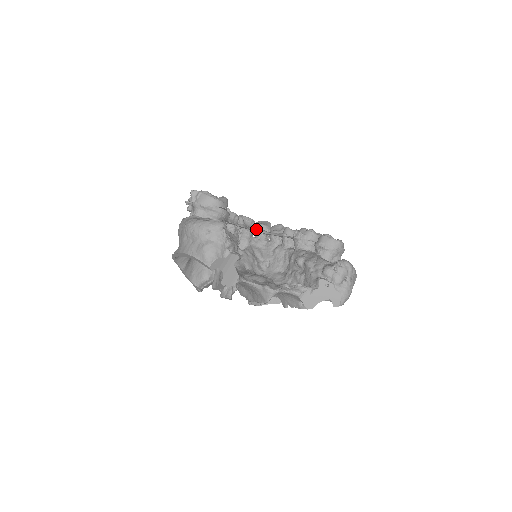
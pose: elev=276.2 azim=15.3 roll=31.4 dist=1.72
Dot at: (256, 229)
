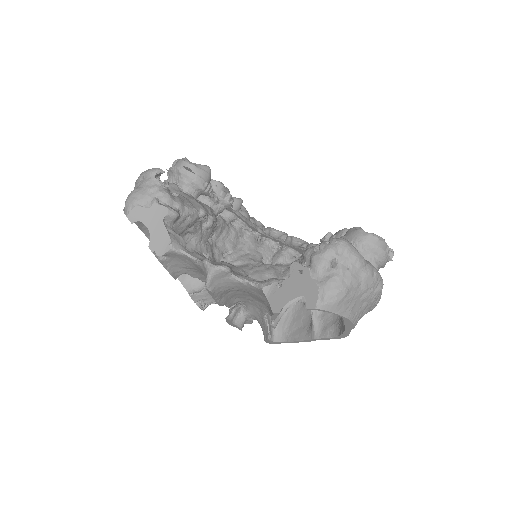
Dot at: occluded
